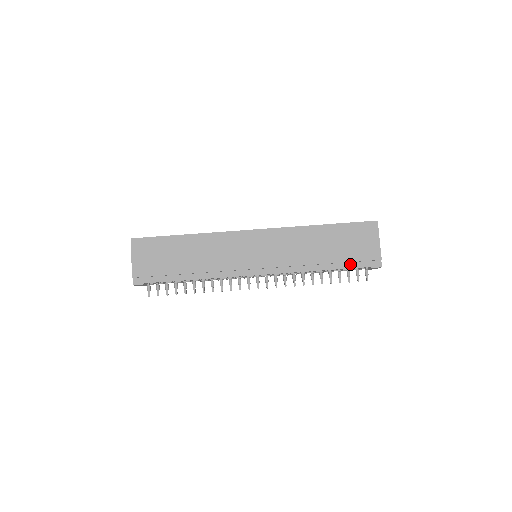
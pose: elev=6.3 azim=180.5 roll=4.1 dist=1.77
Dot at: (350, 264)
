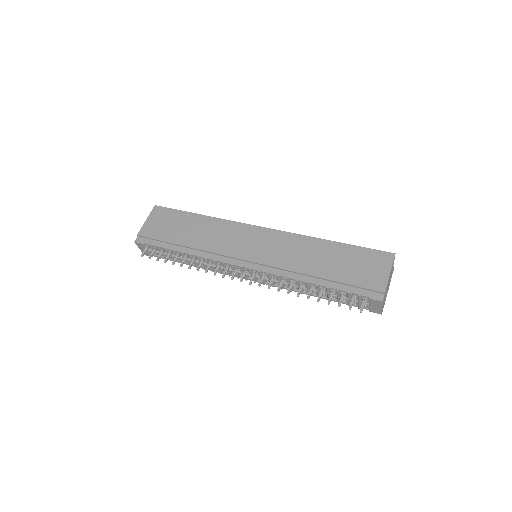
Dot at: (347, 287)
